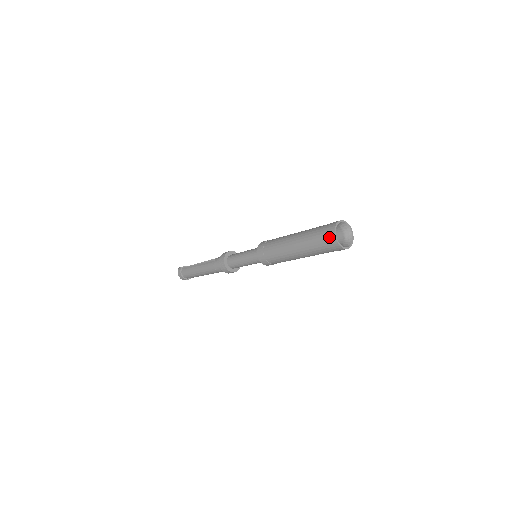
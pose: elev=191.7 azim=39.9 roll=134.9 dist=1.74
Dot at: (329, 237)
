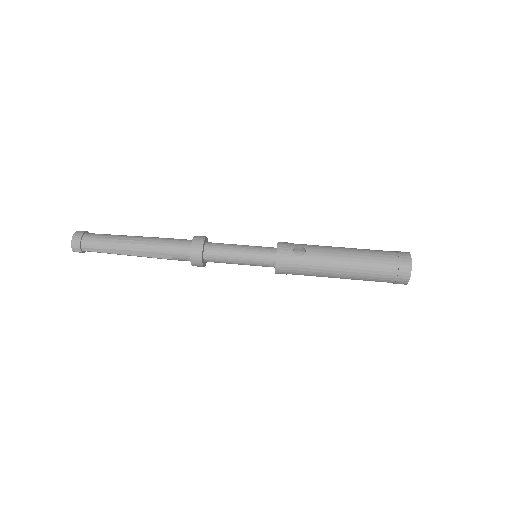
Dot at: occluded
